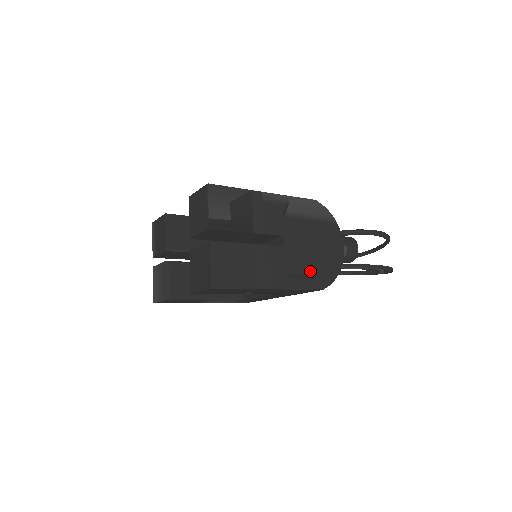
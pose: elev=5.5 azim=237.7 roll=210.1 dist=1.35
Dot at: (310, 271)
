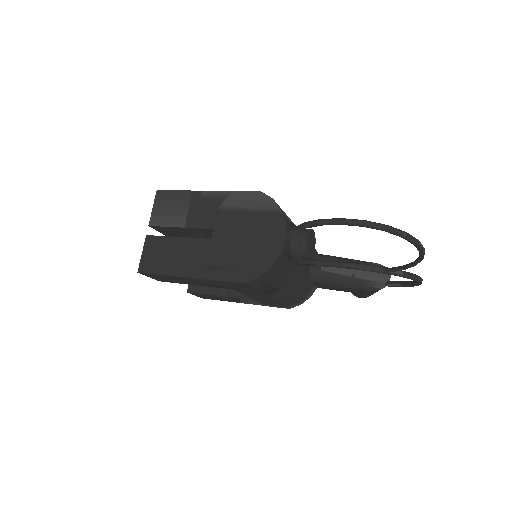
Dot at: (234, 263)
